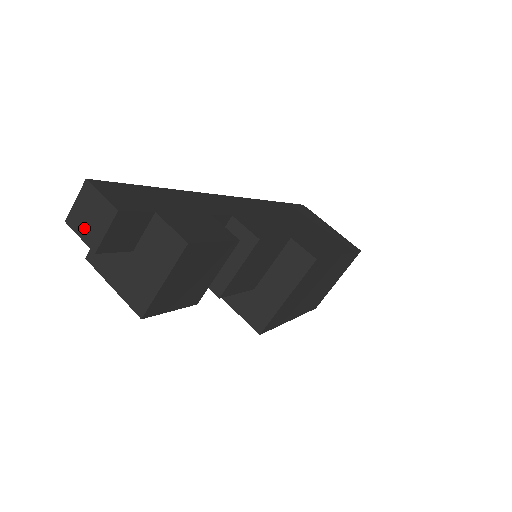
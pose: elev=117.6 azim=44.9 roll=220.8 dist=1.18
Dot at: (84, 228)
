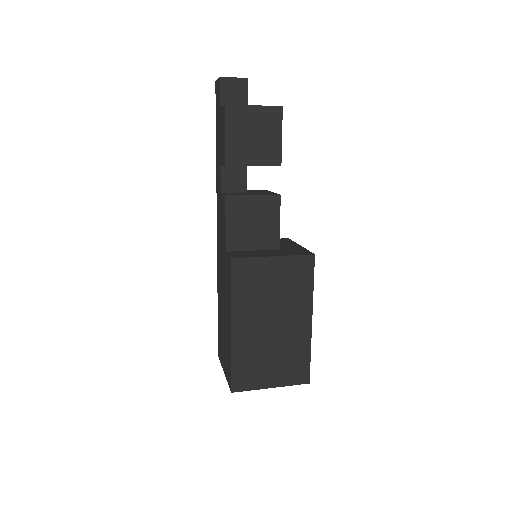
Dot at: (233, 78)
